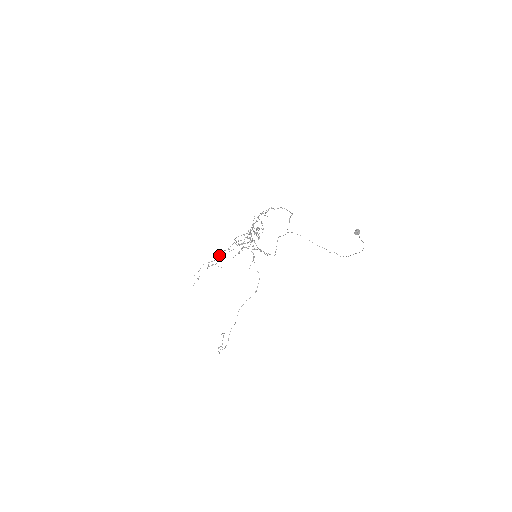
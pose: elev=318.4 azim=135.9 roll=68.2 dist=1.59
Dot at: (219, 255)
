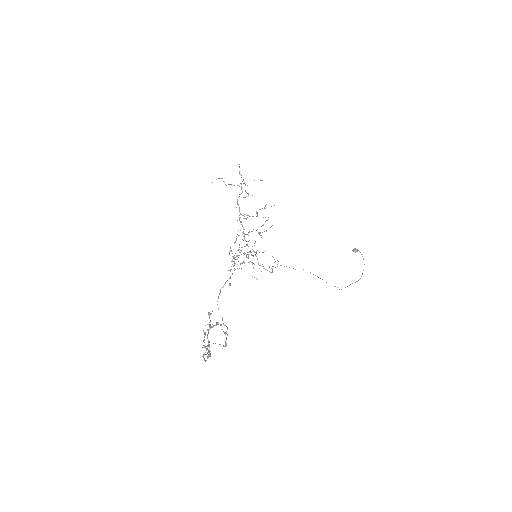
Dot at: (237, 204)
